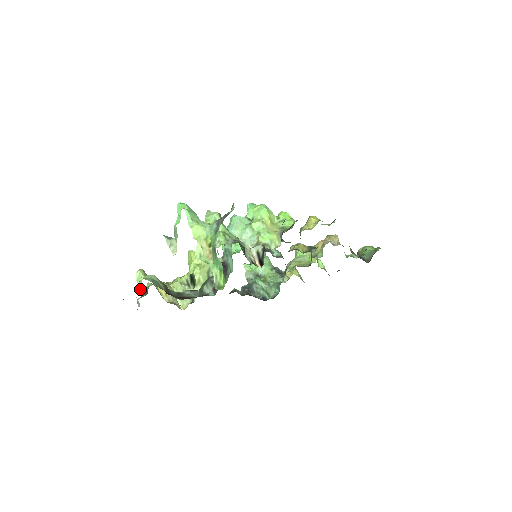
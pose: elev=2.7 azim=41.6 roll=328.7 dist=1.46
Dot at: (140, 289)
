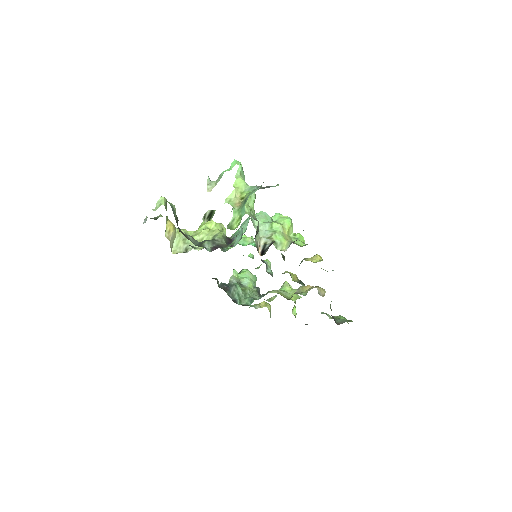
Dot at: (155, 209)
